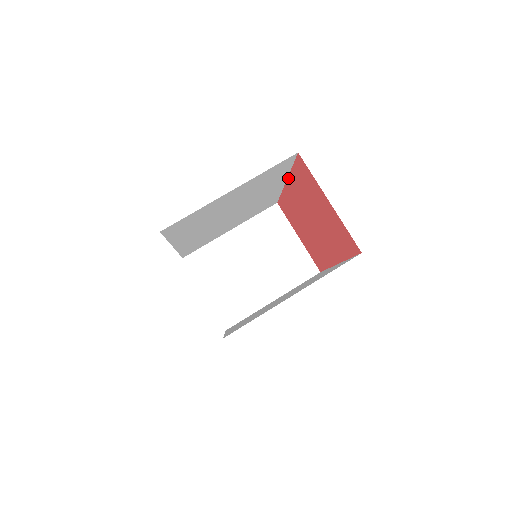
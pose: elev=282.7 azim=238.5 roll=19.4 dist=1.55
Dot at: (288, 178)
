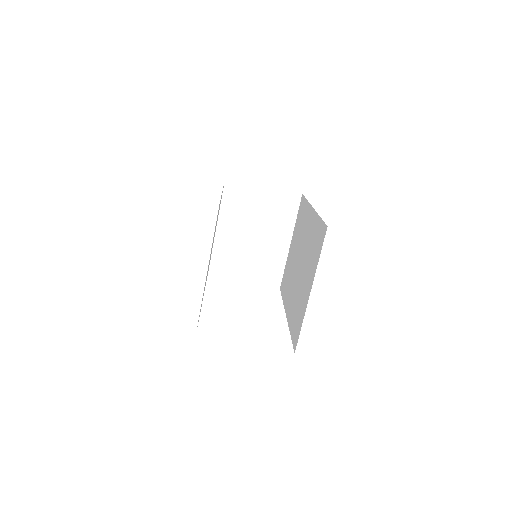
Dot at: occluded
